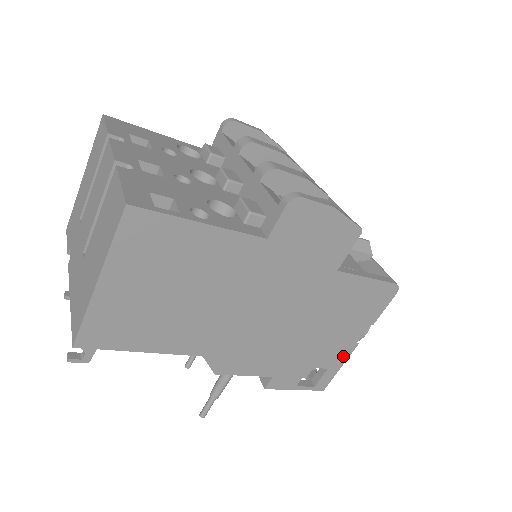
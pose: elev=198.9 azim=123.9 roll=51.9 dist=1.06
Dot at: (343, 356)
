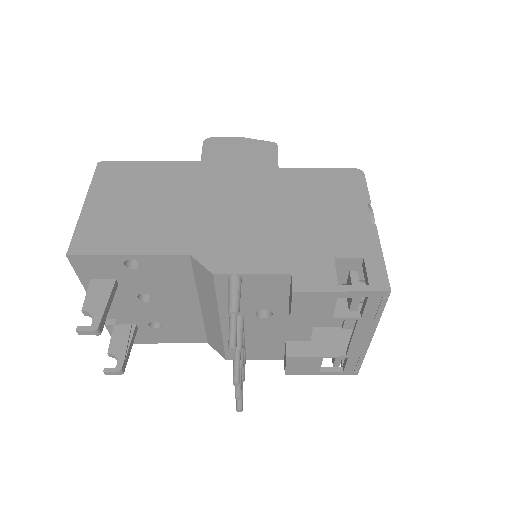
Dot at: (370, 241)
